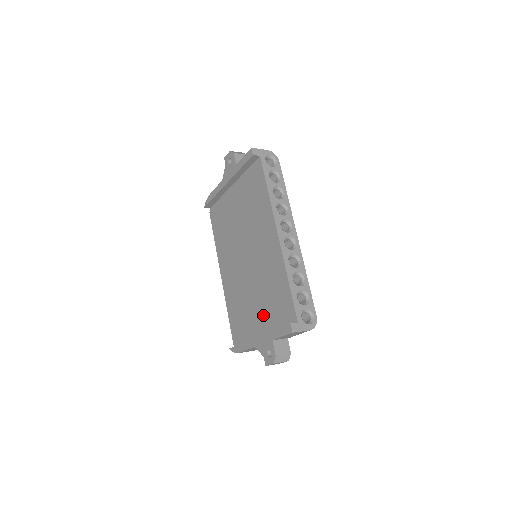
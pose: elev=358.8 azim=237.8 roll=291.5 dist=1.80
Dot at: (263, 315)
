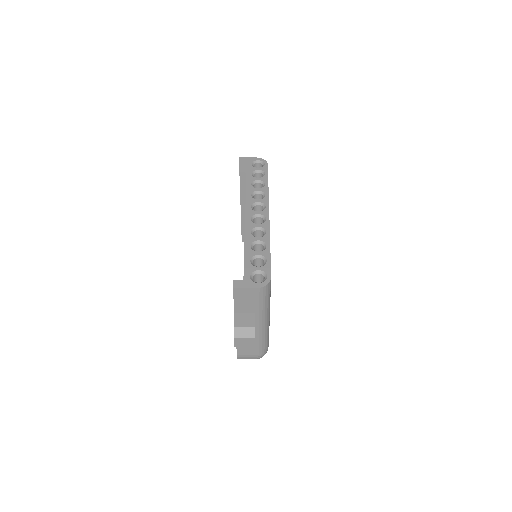
Dot at: occluded
